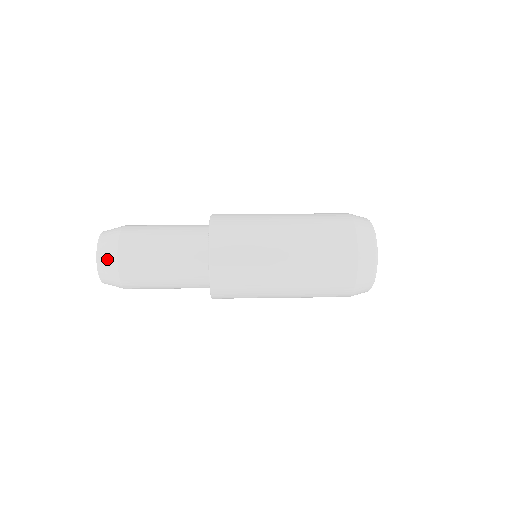
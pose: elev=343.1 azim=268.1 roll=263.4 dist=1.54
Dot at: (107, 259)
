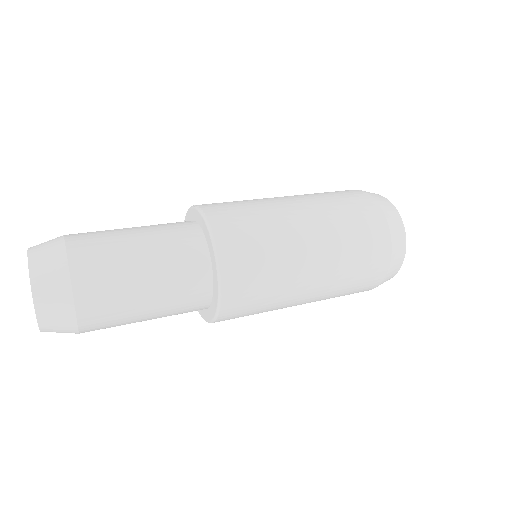
Dot at: (56, 315)
